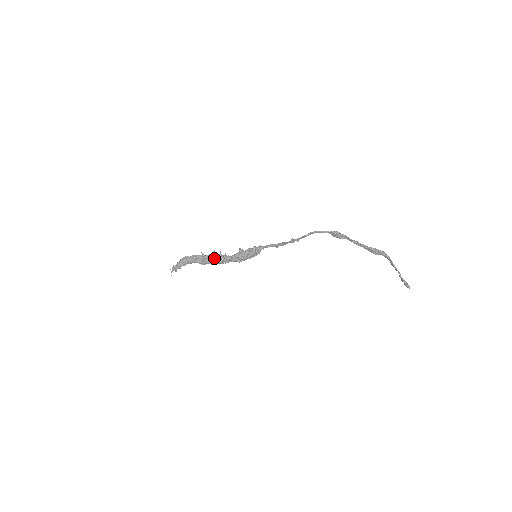
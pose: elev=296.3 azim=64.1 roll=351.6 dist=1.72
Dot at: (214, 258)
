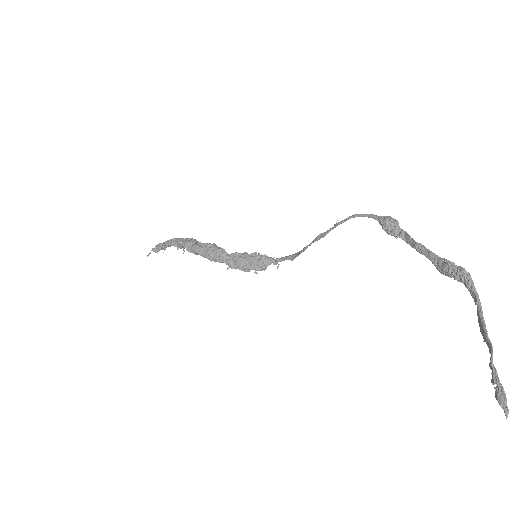
Dot at: (206, 244)
